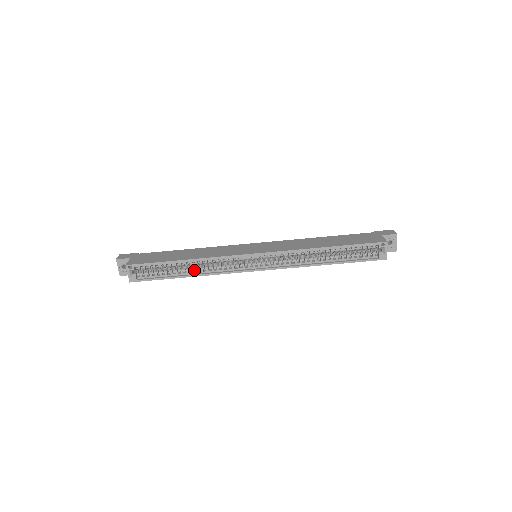
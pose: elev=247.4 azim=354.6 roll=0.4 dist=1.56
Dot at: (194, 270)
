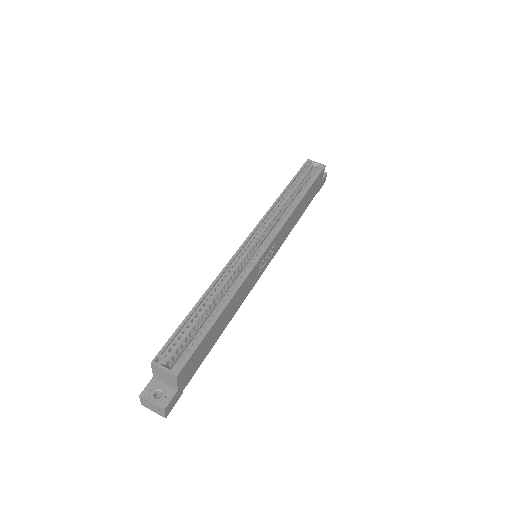
Dot at: (222, 301)
